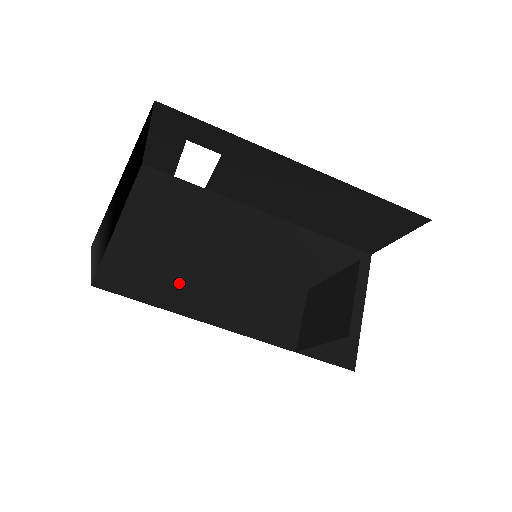
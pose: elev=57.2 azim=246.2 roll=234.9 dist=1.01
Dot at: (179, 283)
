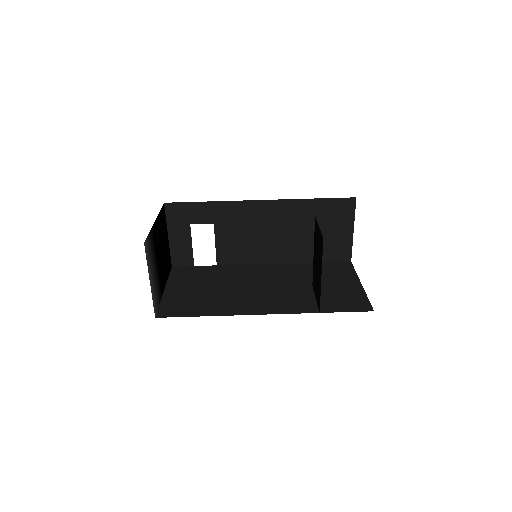
Dot at: (216, 303)
